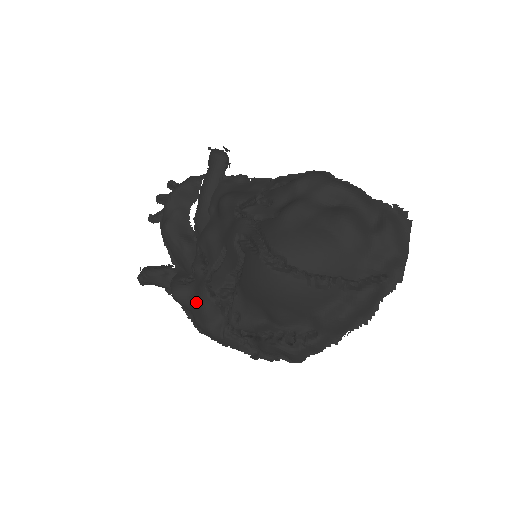
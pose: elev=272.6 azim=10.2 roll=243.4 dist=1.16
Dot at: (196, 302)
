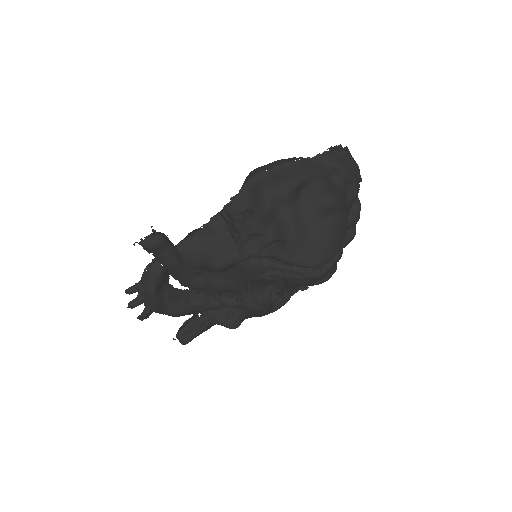
Dot at: (254, 315)
